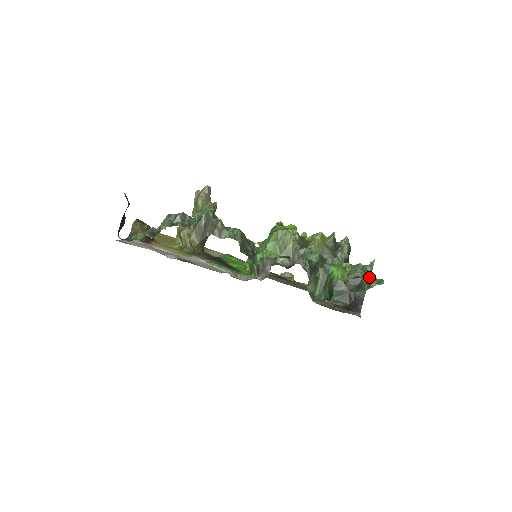
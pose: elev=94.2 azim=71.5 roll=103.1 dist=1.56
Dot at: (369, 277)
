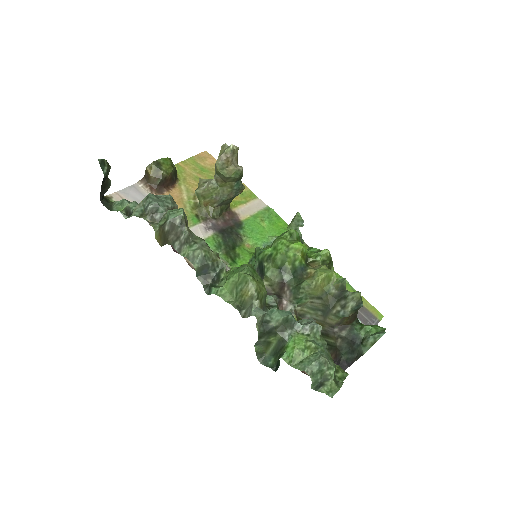
Dot at: (325, 377)
